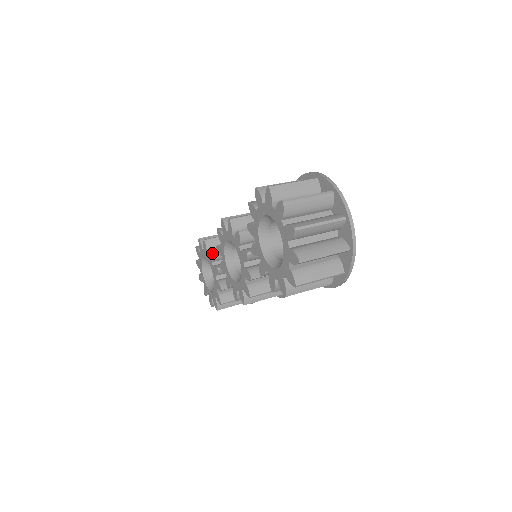
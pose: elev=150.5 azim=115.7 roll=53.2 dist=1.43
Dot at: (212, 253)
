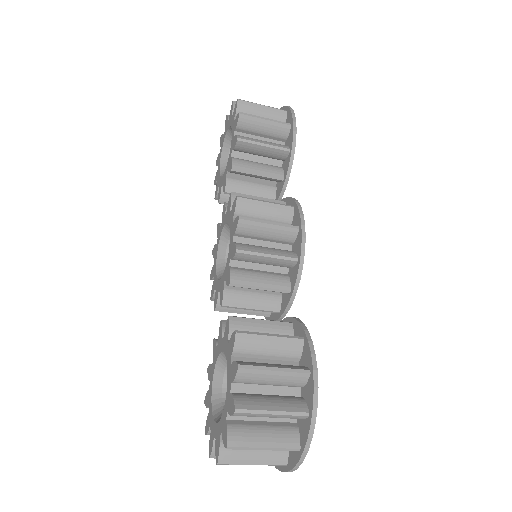
Dot at: (215, 339)
